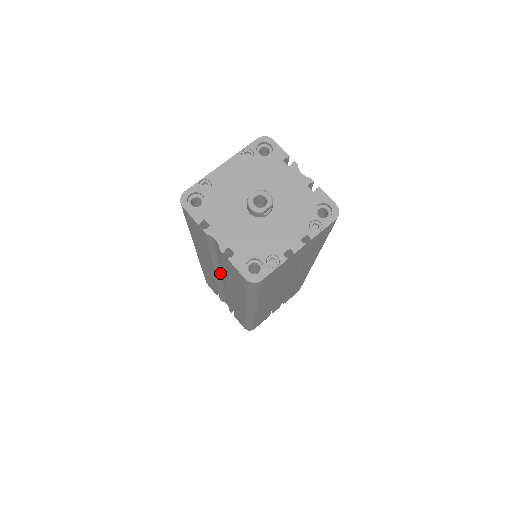
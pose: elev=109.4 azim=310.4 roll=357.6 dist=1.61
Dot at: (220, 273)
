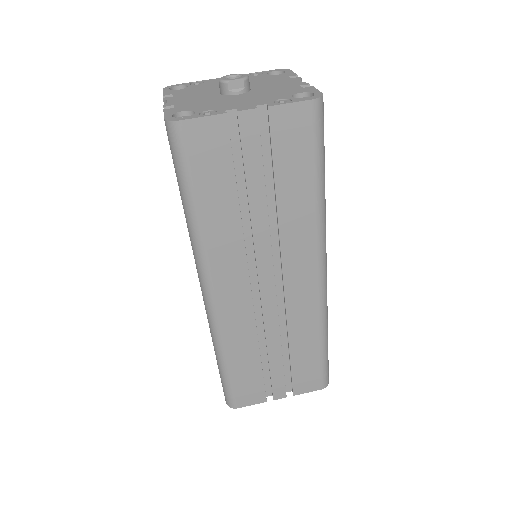
Dot at: occluded
